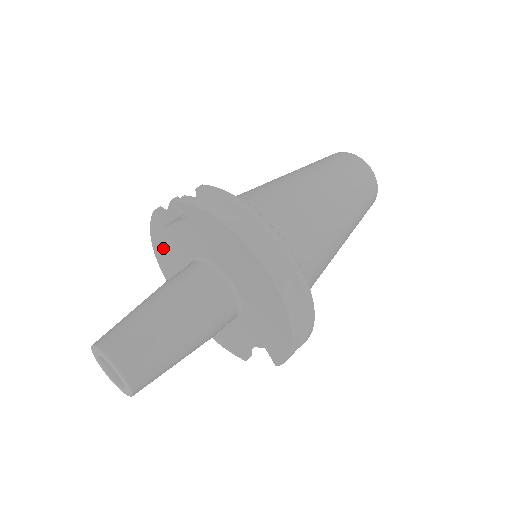
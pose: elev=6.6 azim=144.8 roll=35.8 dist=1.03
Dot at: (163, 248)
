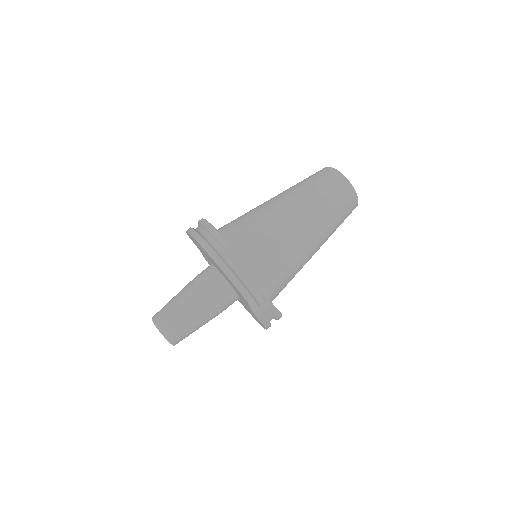
Dot at: occluded
